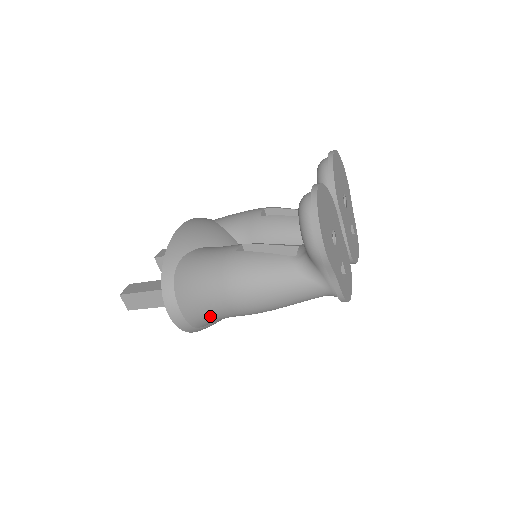
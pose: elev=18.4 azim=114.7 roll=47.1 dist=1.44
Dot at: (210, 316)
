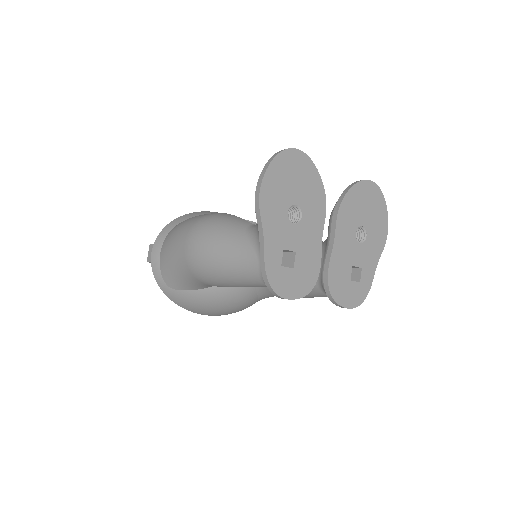
Dot at: (173, 263)
